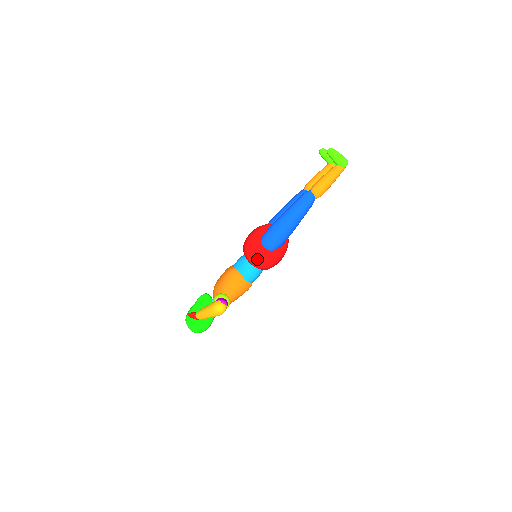
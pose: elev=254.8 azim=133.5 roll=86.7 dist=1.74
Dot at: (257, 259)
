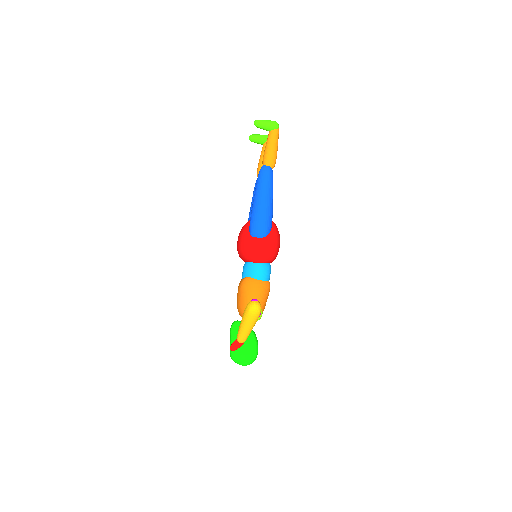
Dot at: (258, 252)
